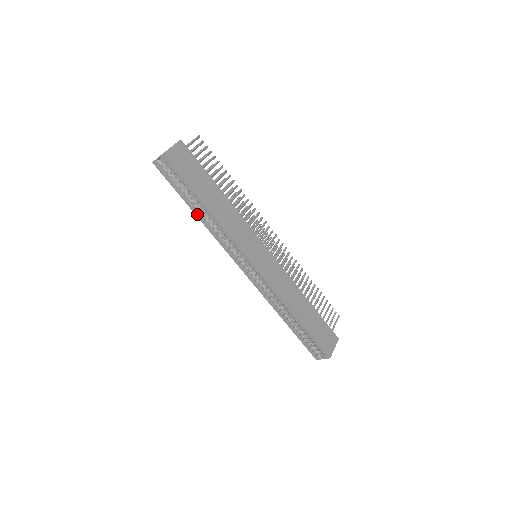
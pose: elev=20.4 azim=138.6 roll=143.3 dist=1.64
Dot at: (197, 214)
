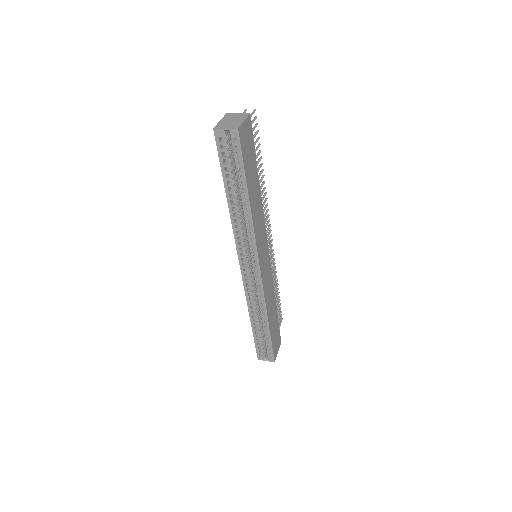
Dot at: (230, 201)
